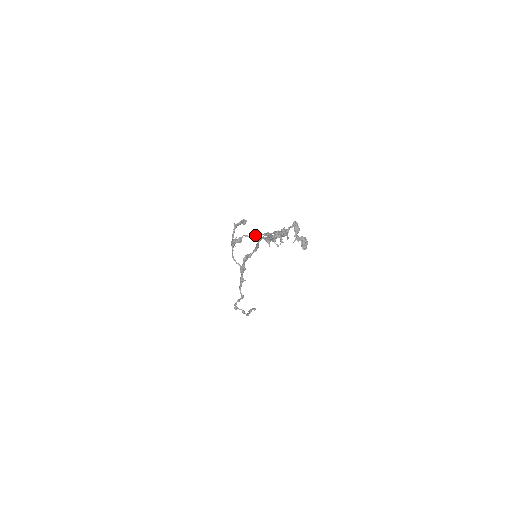
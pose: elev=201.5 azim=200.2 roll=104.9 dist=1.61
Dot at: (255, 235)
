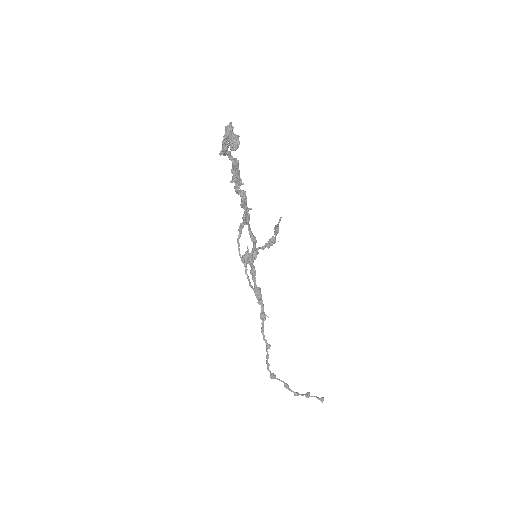
Dot at: occluded
